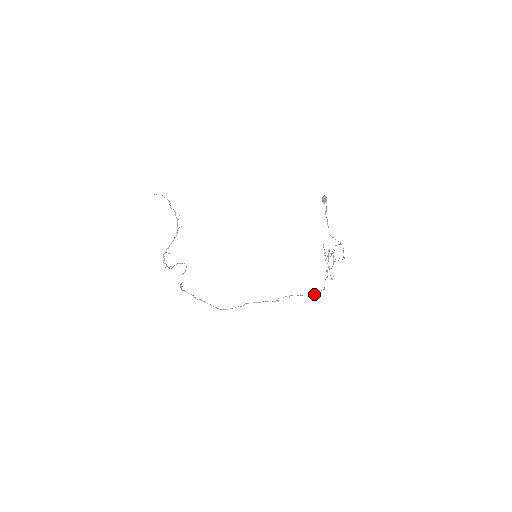
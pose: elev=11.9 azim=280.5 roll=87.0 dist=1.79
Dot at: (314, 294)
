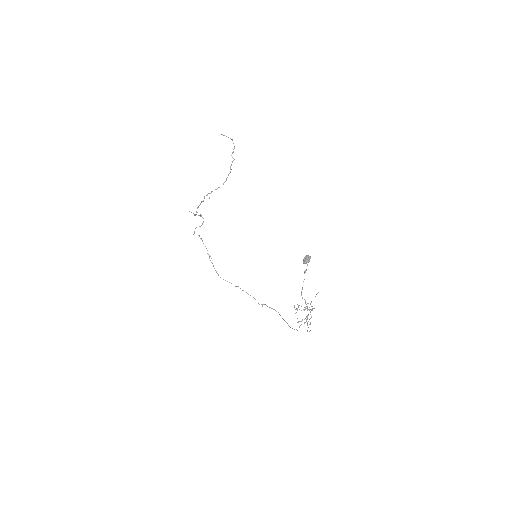
Dot at: occluded
